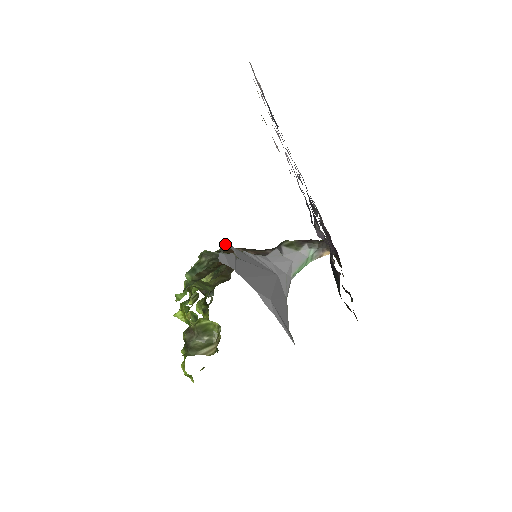
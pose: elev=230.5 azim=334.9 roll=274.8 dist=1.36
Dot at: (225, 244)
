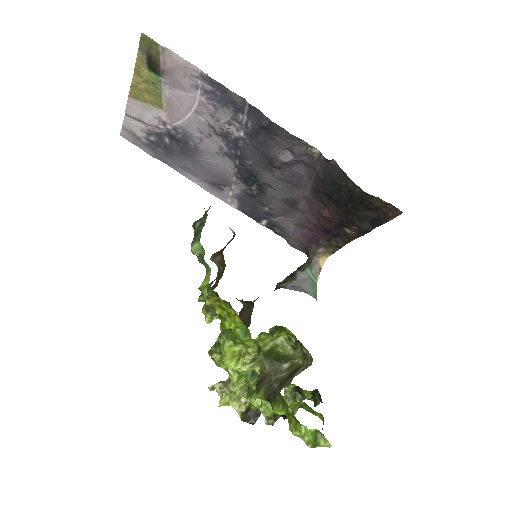
Dot at: occluded
